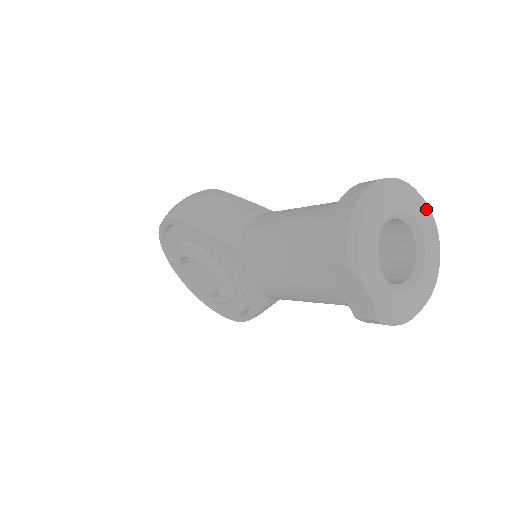
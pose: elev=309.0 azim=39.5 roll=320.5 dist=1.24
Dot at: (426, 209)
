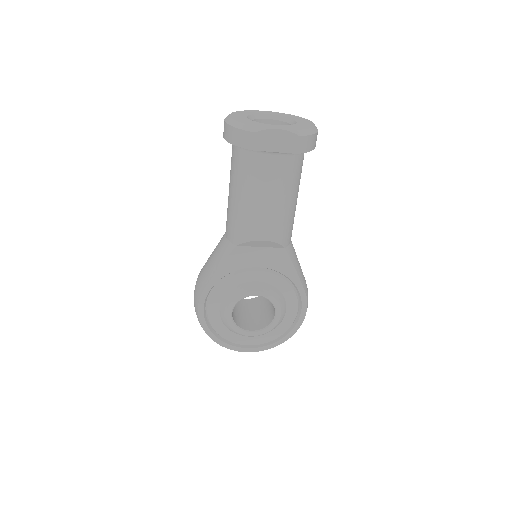
Dot at: (261, 111)
